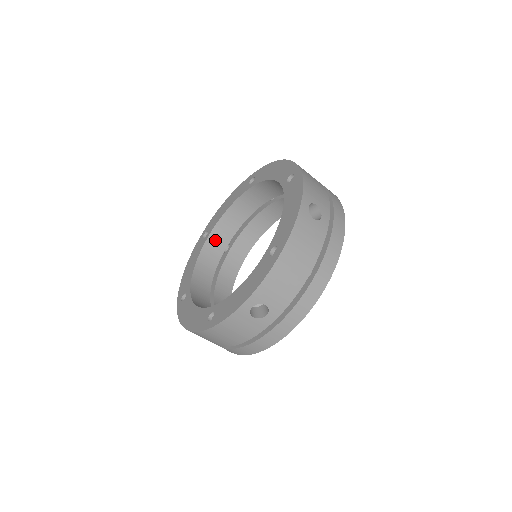
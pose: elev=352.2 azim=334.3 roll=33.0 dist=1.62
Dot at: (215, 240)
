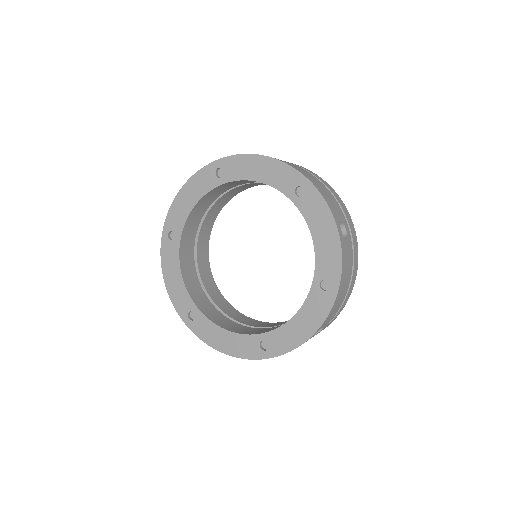
Dot at: (186, 239)
